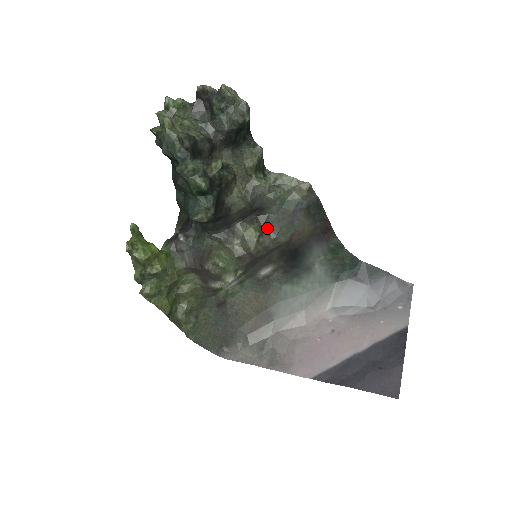
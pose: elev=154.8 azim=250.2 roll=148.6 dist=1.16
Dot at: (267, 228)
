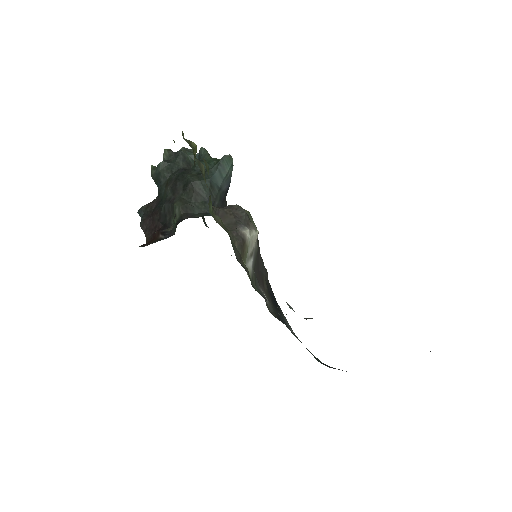
Dot at: occluded
